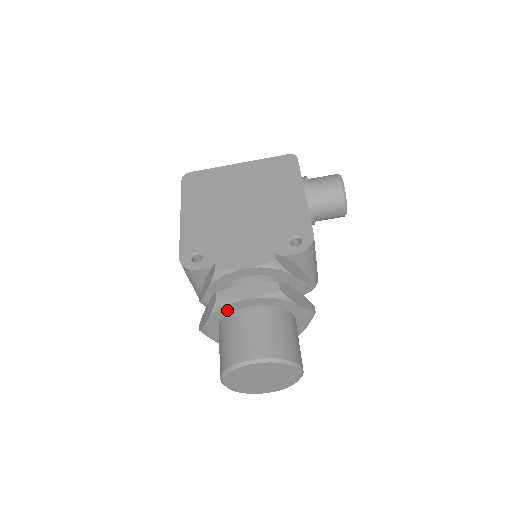
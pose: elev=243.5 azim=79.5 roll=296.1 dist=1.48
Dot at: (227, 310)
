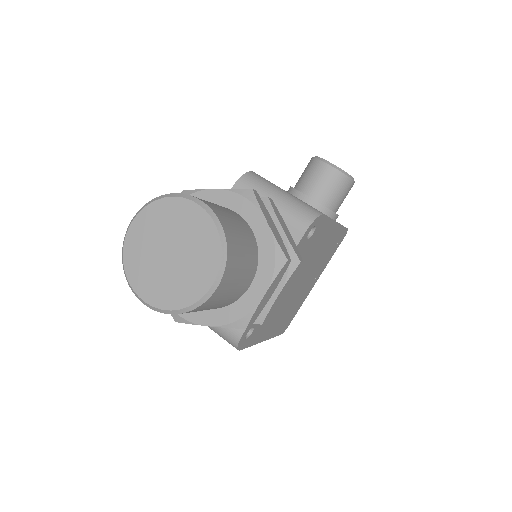
Dot at: occluded
